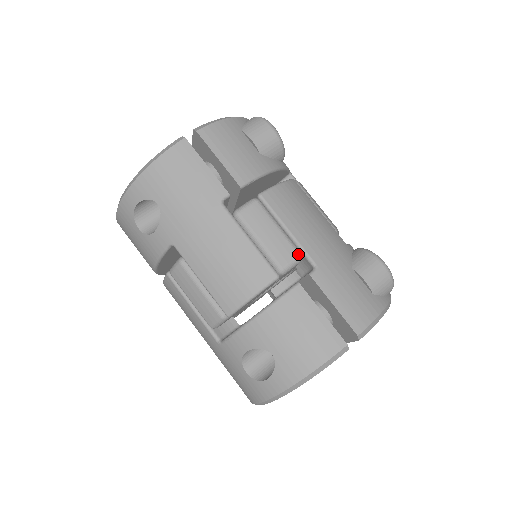
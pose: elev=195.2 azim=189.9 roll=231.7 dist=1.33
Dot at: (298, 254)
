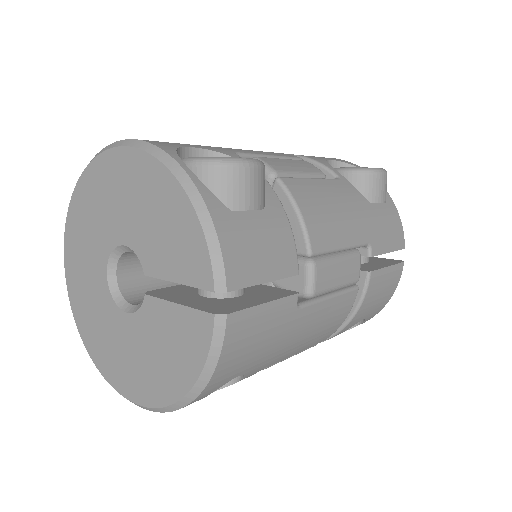
Dot at: (359, 255)
